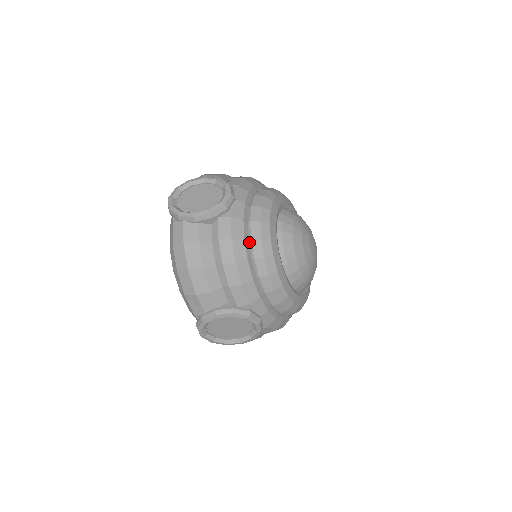
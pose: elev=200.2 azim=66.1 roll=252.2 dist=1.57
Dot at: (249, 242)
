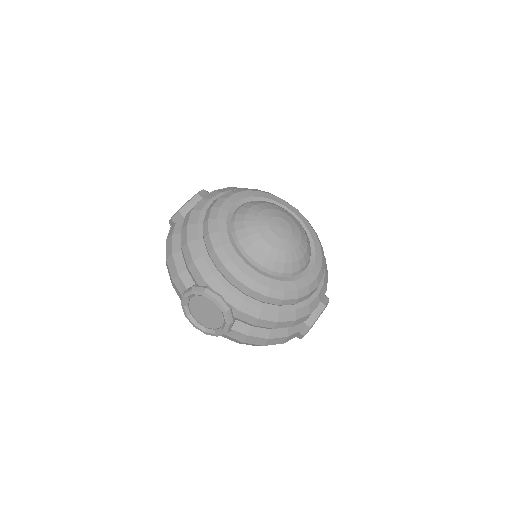
Dot at: (203, 226)
